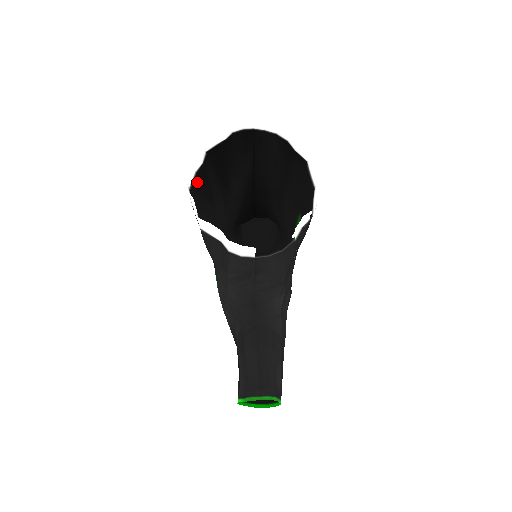
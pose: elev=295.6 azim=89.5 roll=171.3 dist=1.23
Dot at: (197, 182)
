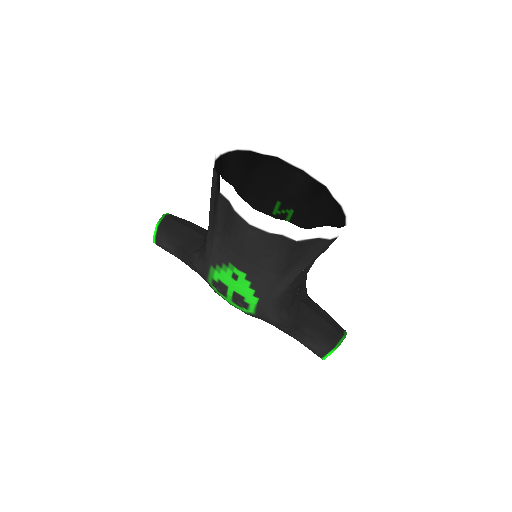
Dot at: (234, 219)
